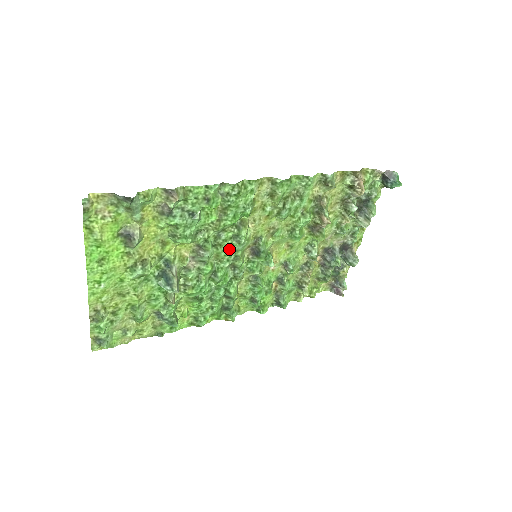
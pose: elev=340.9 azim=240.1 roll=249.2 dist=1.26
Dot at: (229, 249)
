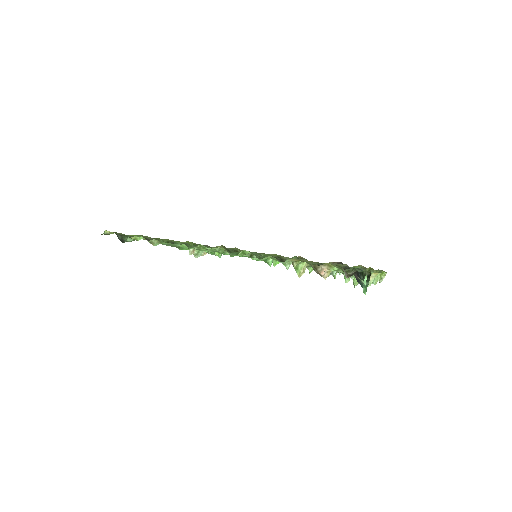
Dot at: occluded
